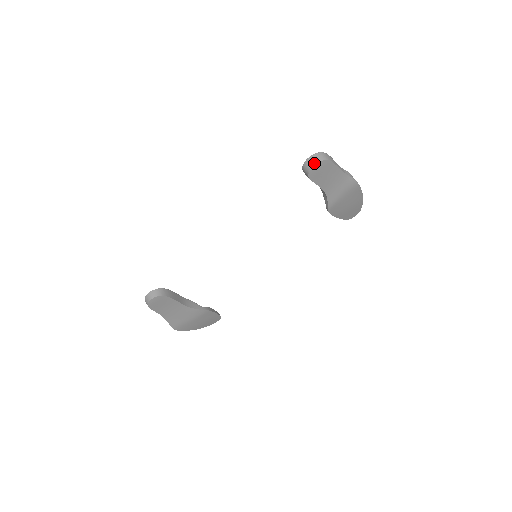
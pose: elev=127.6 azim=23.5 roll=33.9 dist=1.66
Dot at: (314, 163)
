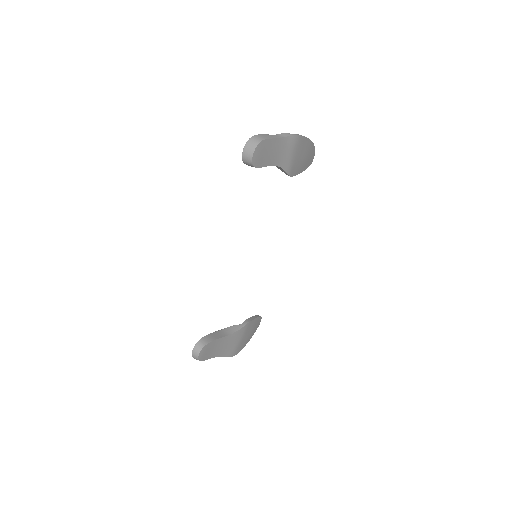
Dot at: (251, 153)
